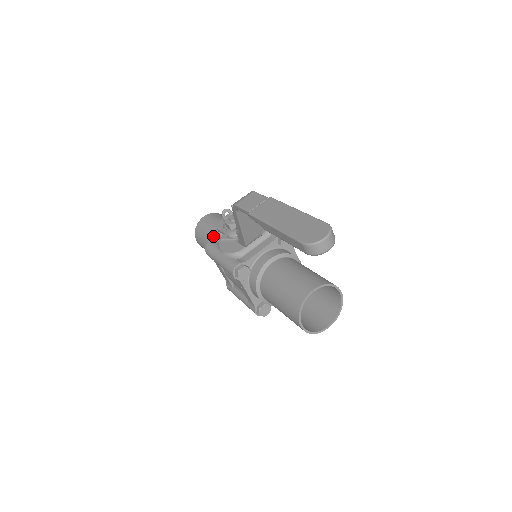
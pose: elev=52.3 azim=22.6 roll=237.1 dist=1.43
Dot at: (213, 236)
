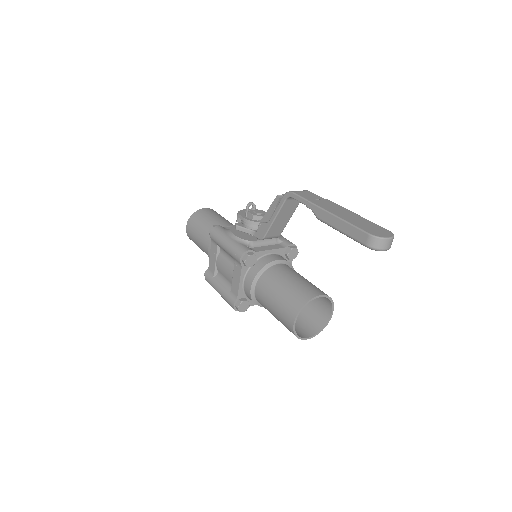
Dot at: occluded
